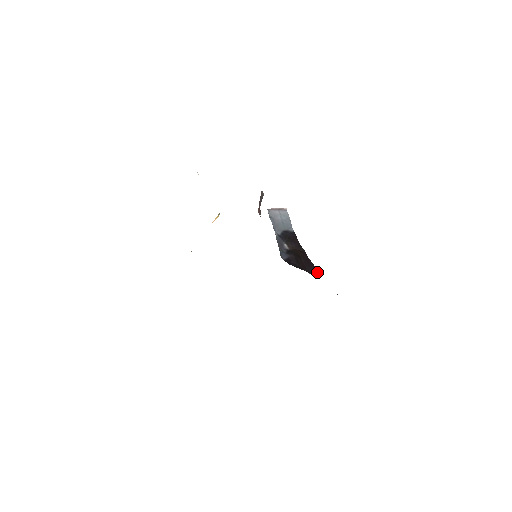
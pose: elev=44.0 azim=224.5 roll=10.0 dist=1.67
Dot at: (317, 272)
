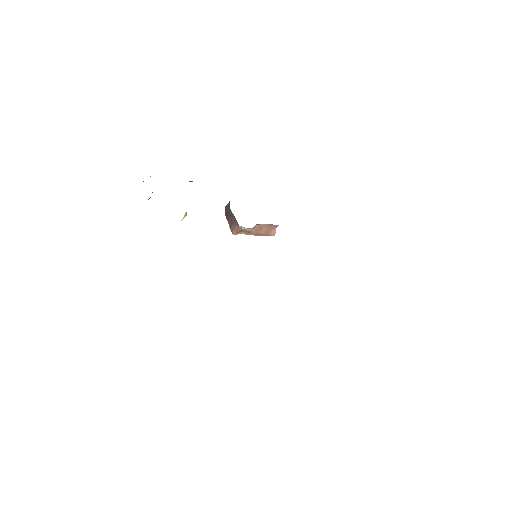
Dot at: occluded
